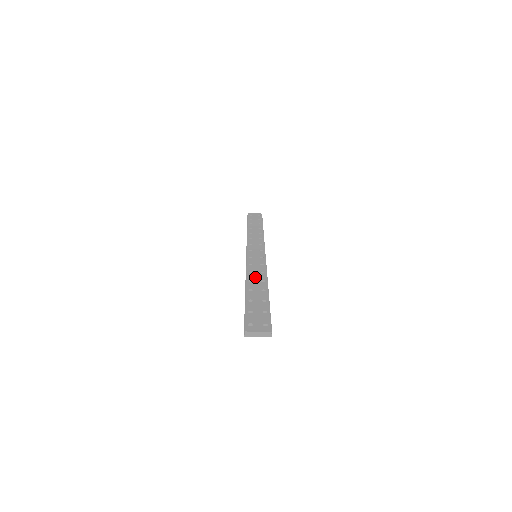
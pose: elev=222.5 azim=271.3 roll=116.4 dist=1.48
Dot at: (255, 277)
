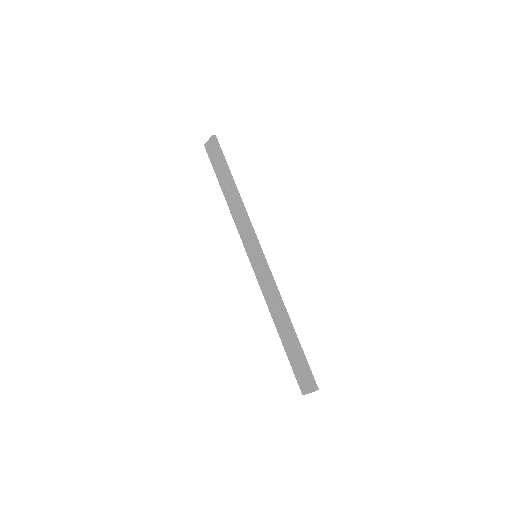
Dot at: (273, 307)
